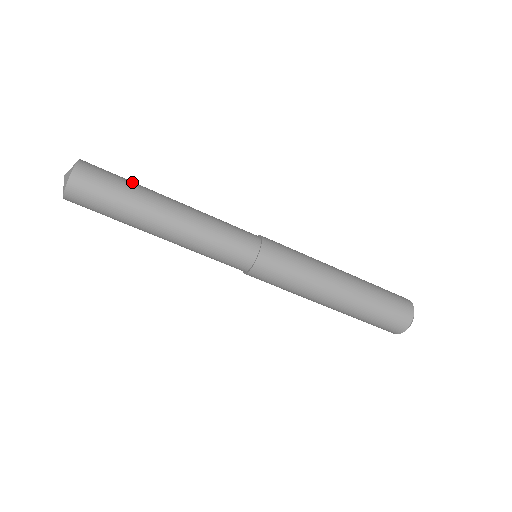
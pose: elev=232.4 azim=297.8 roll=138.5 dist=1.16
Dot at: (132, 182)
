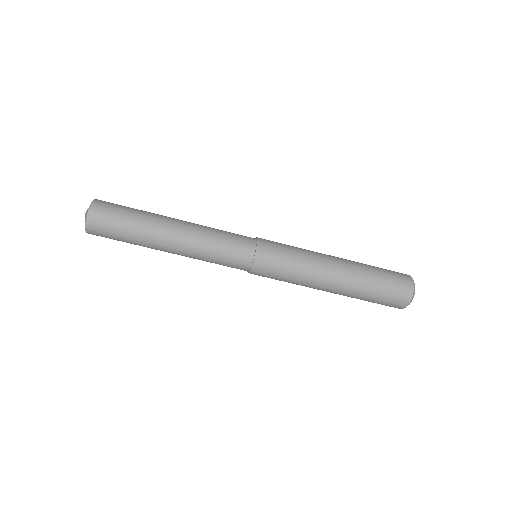
Dot at: (139, 210)
